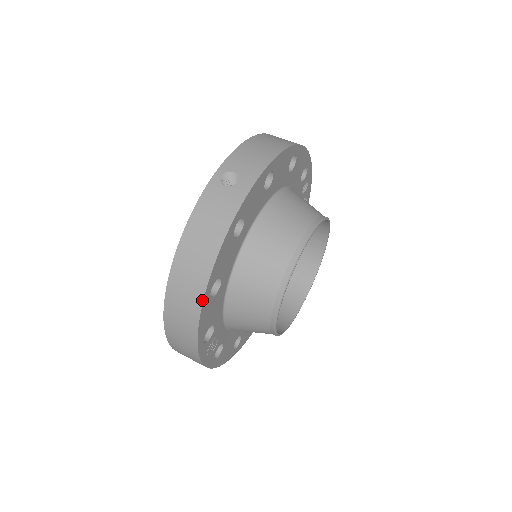
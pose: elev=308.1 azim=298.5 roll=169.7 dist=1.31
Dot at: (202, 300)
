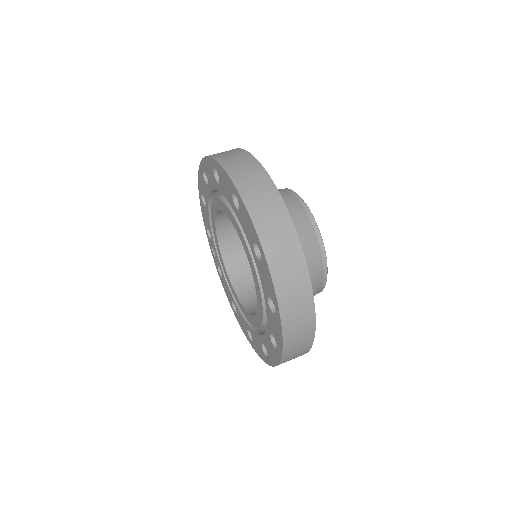
Dot at: (272, 182)
